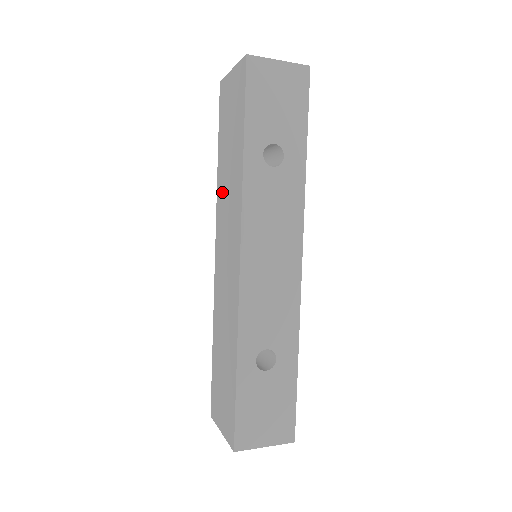
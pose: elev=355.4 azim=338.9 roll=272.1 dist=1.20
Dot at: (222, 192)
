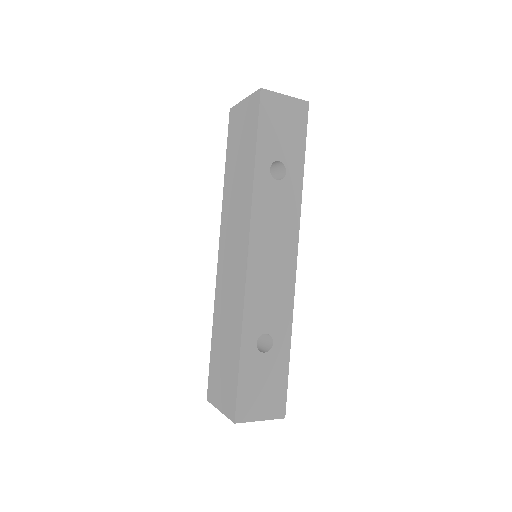
Dot at: (229, 200)
